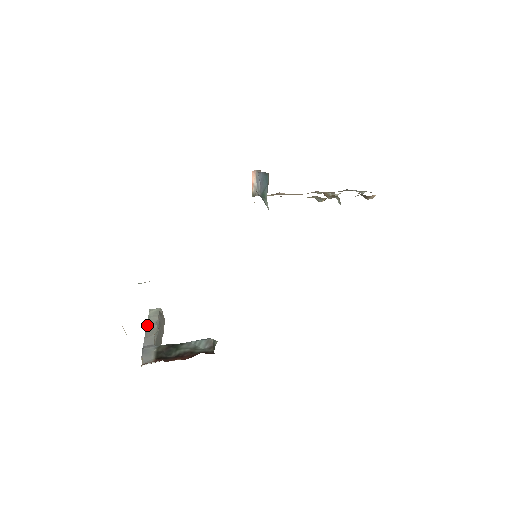
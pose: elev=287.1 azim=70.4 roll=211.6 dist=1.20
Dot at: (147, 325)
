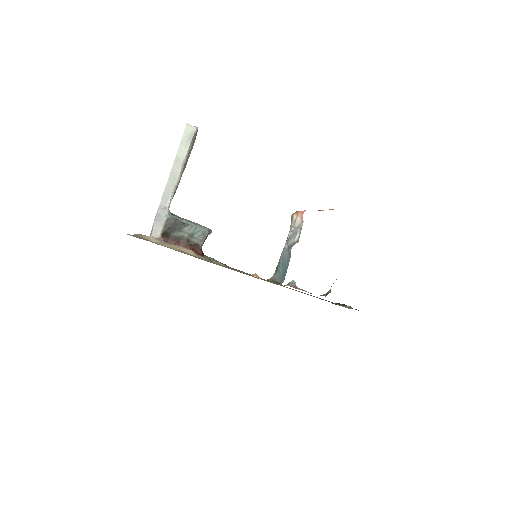
Dot at: (174, 163)
